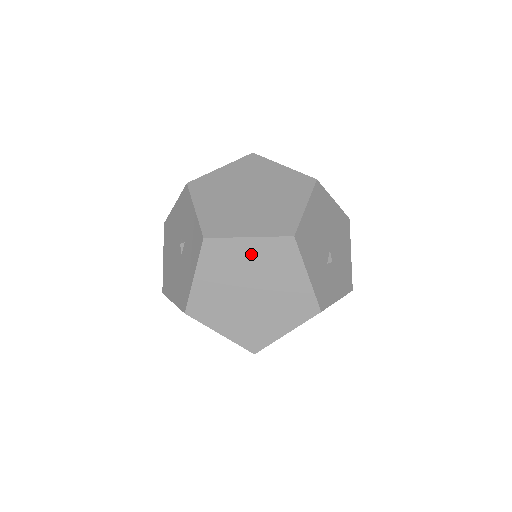
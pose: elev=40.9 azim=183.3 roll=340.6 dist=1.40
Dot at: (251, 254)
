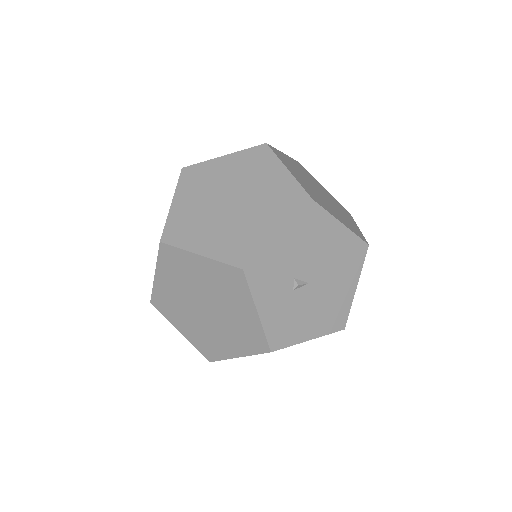
Dot at: (272, 180)
